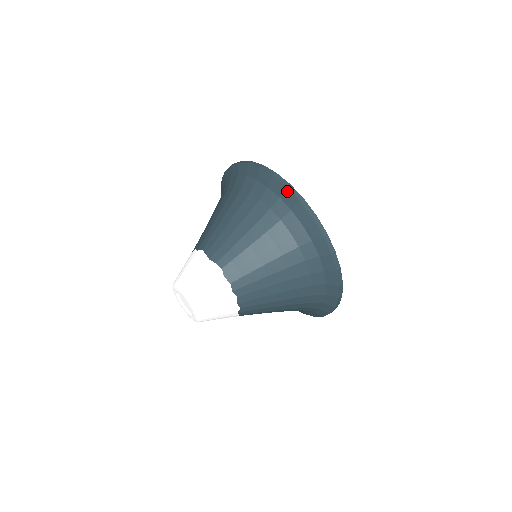
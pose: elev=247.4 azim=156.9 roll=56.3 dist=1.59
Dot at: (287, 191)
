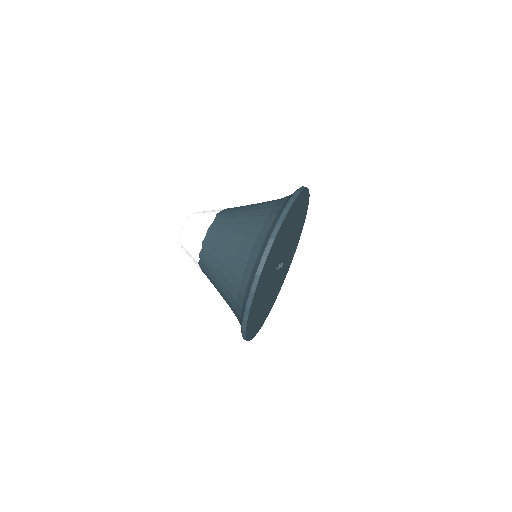
Dot at: (282, 211)
